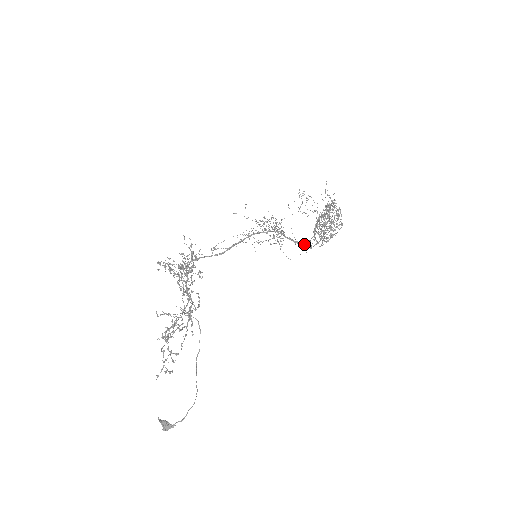
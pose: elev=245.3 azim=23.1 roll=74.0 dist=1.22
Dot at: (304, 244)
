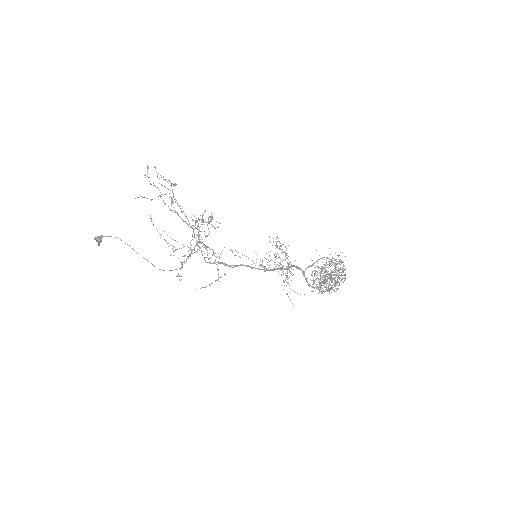
Dot at: (298, 267)
